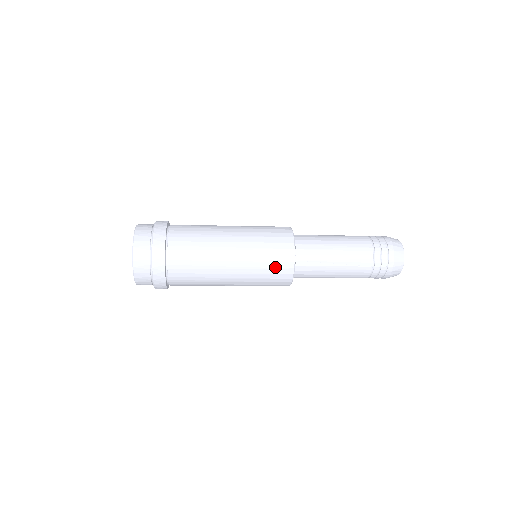
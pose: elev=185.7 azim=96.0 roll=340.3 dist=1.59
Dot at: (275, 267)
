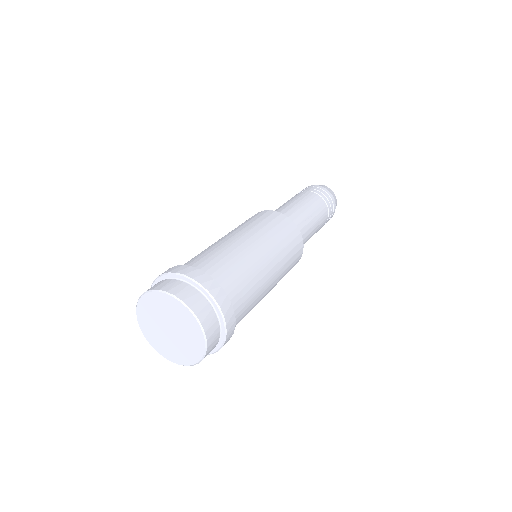
Dot at: (291, 240)
